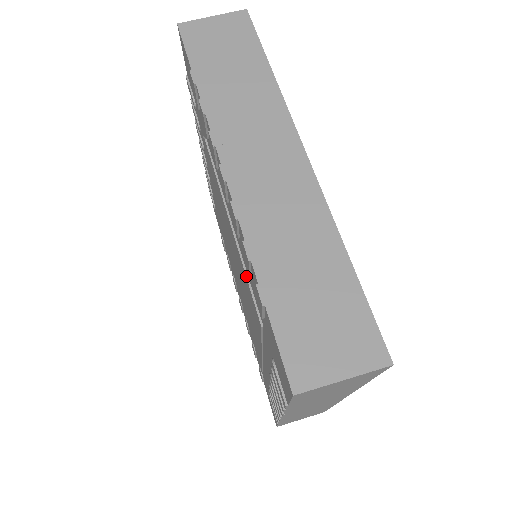
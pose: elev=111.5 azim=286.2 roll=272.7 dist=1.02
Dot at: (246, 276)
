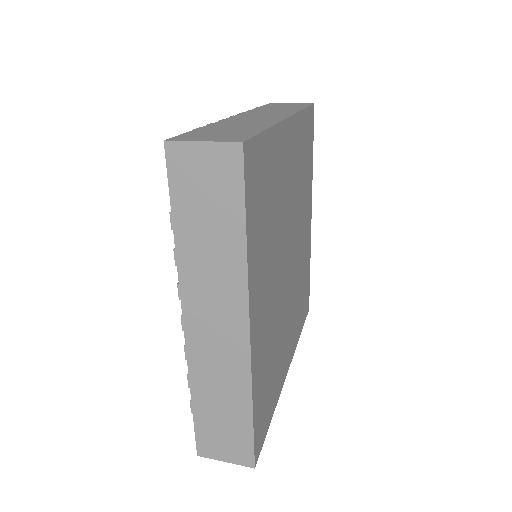
Dot at: occluded
